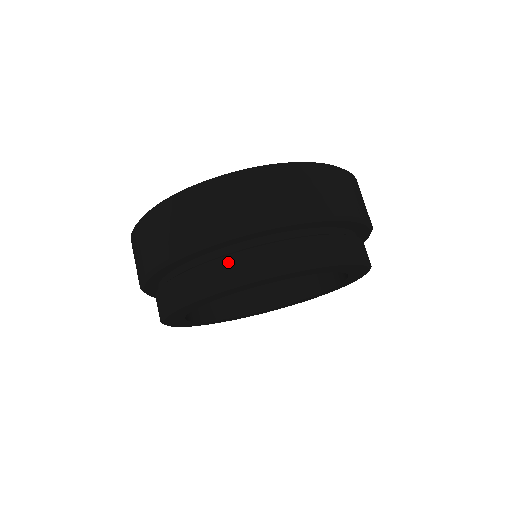
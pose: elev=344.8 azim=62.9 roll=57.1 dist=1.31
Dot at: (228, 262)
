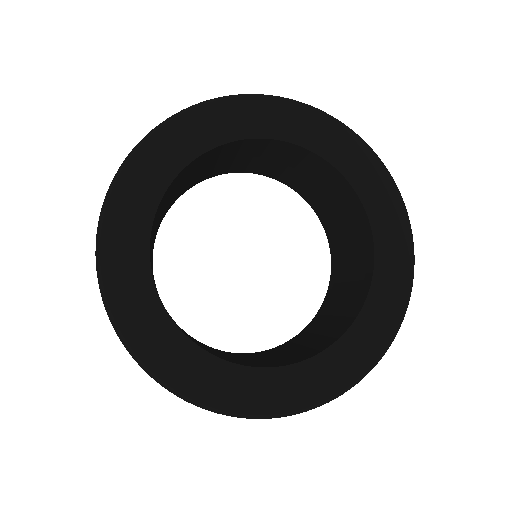
Dot at: occluded
